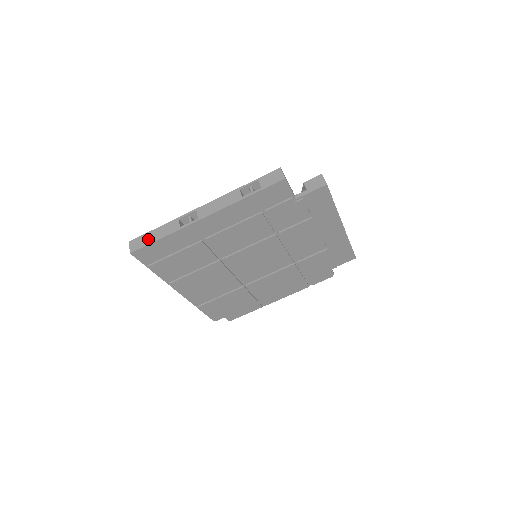
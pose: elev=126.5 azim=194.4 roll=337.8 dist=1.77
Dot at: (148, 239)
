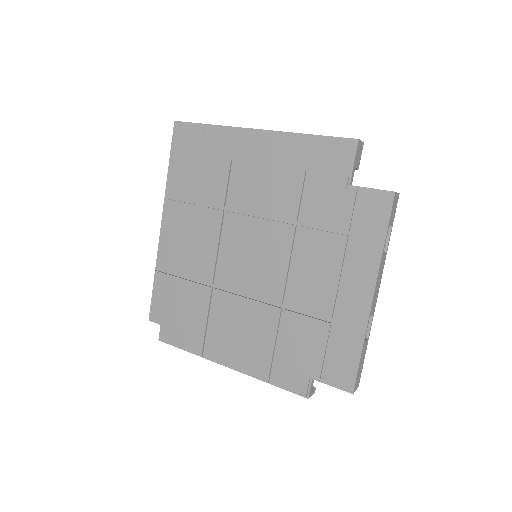
Dot at: occluded
